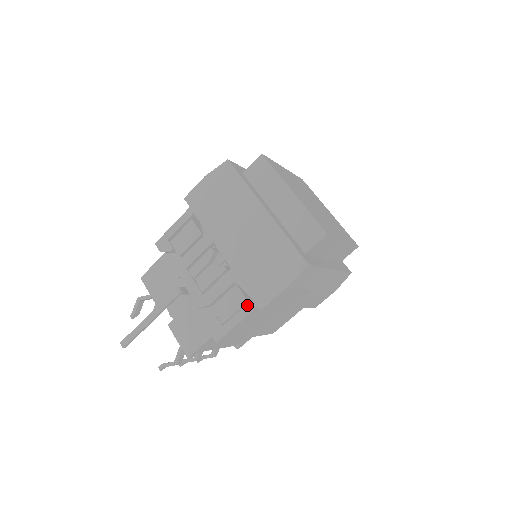
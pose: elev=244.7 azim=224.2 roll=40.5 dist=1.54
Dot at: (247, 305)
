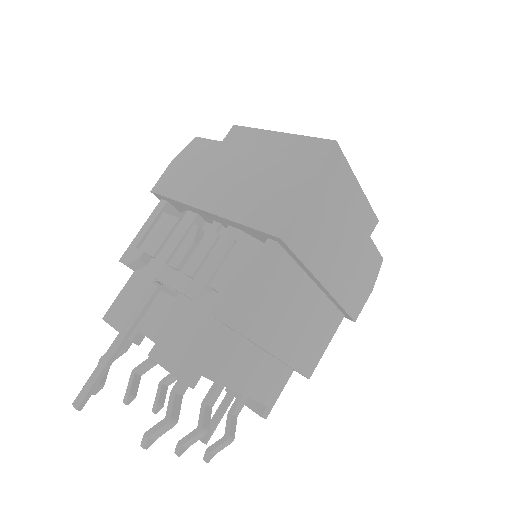
Dot at: (259, 253)
